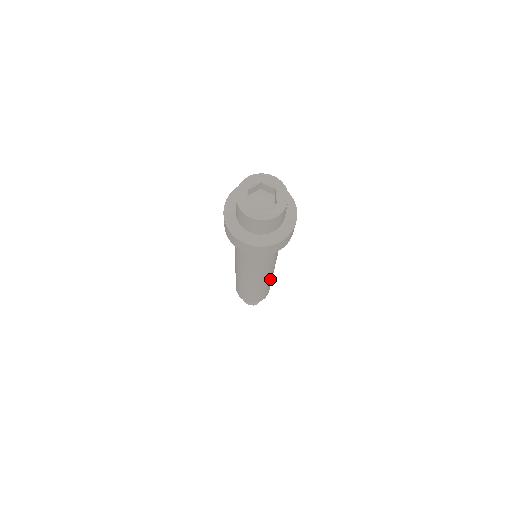
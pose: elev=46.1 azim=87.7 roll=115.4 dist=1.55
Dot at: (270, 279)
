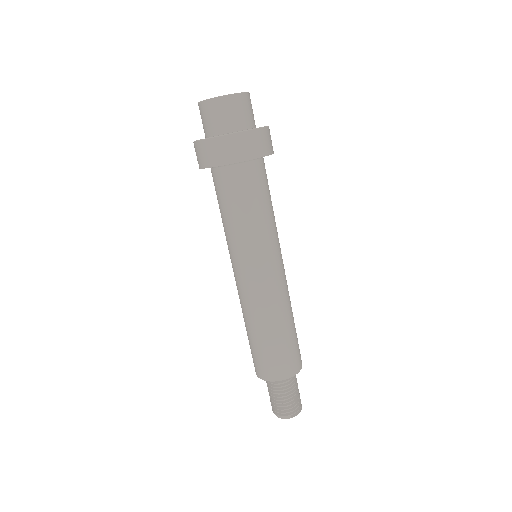
Dot at: (286, 300)
